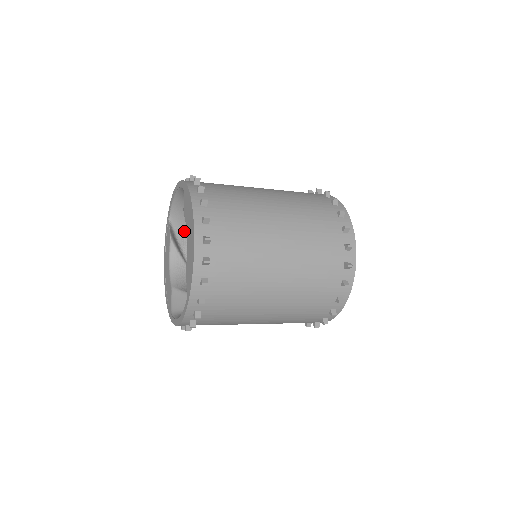
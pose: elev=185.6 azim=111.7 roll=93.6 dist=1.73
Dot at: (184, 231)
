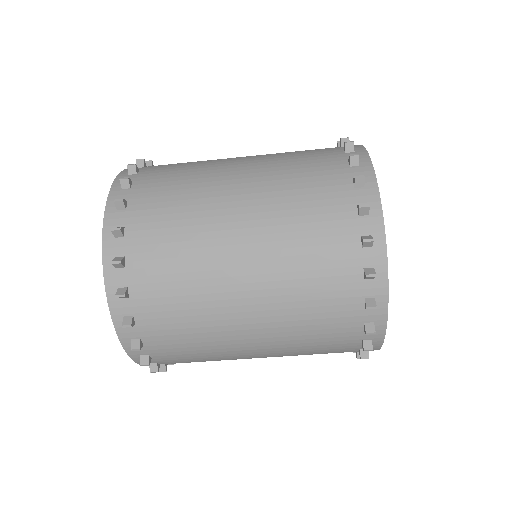
Dot at: occluded
